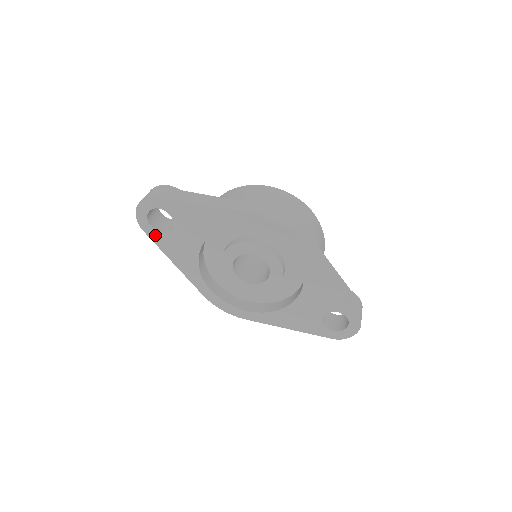
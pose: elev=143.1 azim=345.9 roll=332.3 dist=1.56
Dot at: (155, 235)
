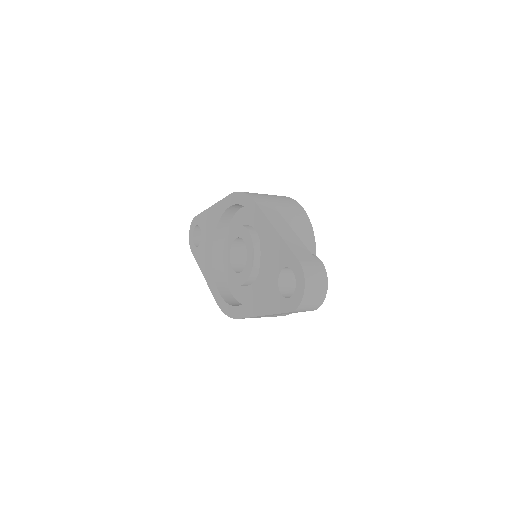
Dot at: (196, 252)
